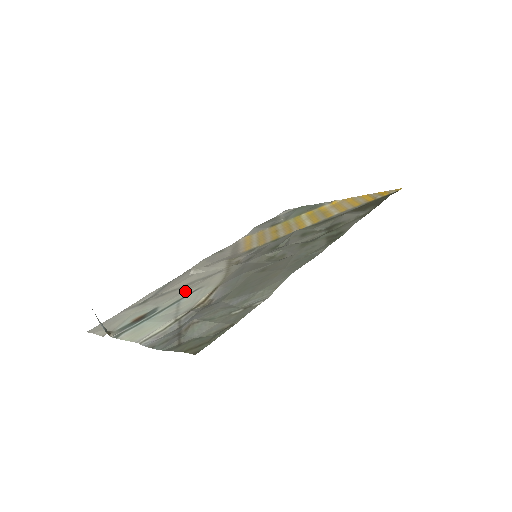
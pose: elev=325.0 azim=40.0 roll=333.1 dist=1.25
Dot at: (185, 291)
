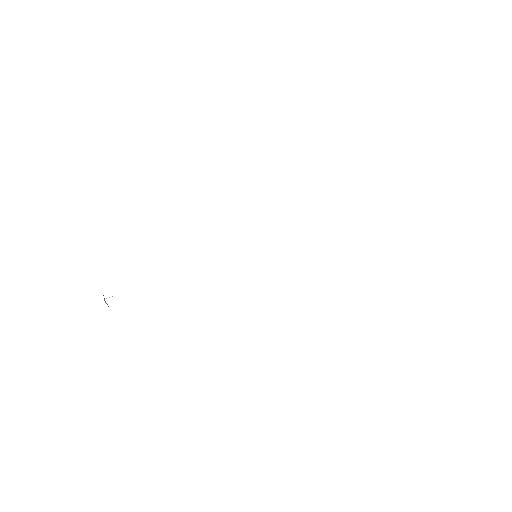
Dot at: occluded
